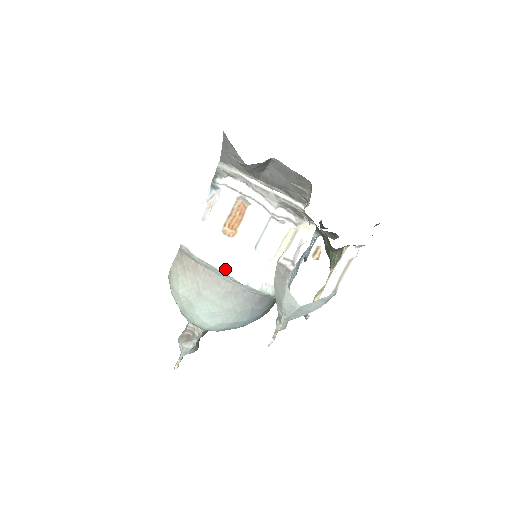
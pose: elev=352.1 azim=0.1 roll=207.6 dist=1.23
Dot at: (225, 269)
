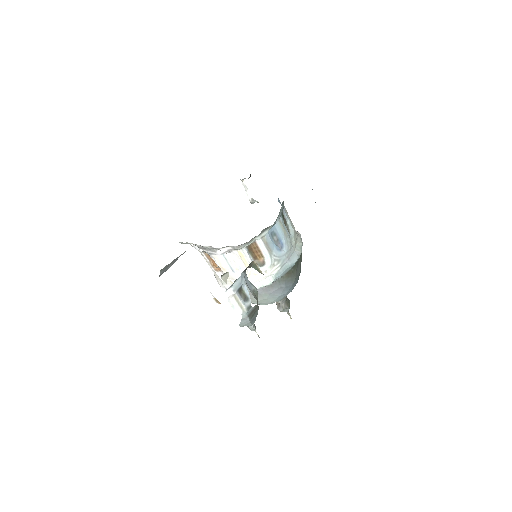
Dot at: occluded
